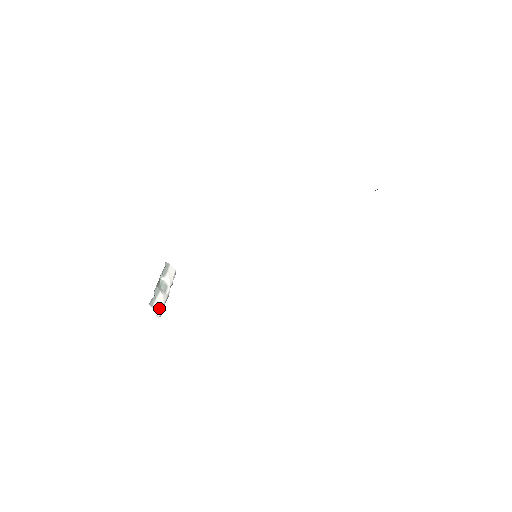
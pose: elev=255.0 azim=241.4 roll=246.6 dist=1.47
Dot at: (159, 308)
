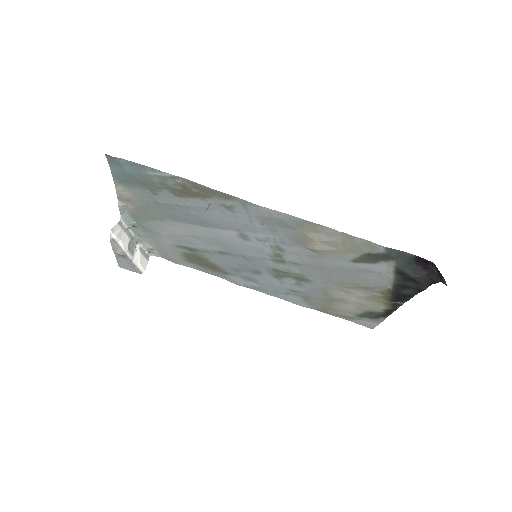
Dot at: (118, 234)
